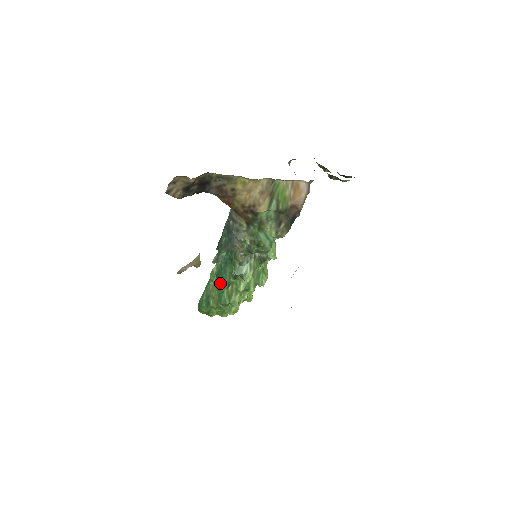
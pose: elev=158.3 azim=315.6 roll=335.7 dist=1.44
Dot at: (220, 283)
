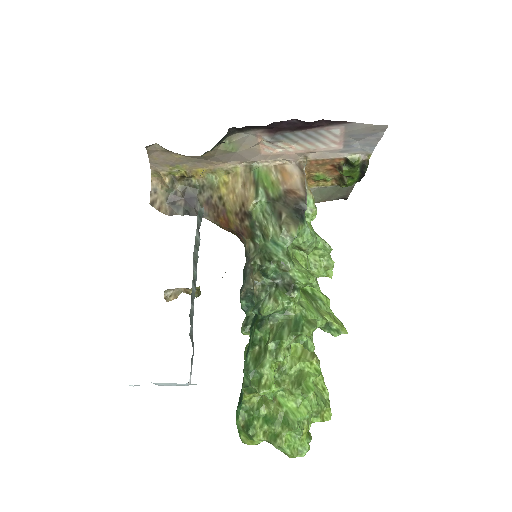
Dot at: (247, 350)
